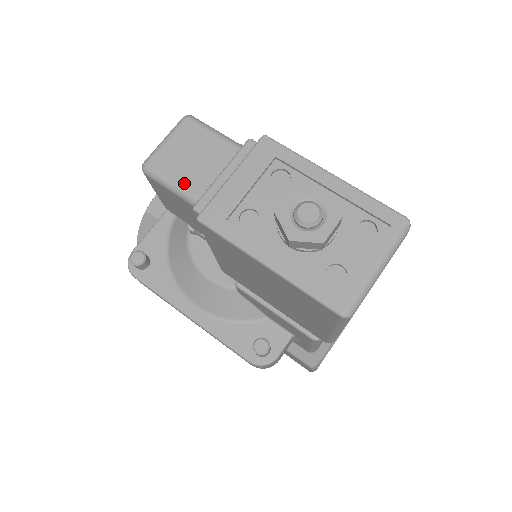
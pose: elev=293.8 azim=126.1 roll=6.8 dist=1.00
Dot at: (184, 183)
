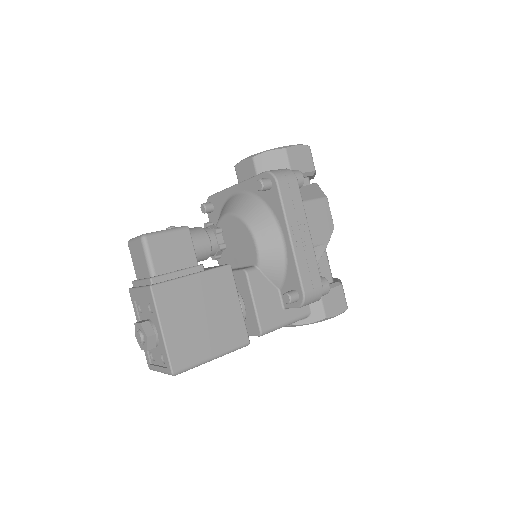
Dot at: (134, 267)
